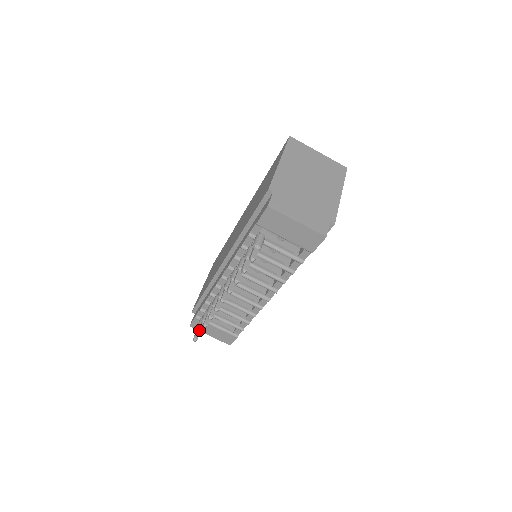
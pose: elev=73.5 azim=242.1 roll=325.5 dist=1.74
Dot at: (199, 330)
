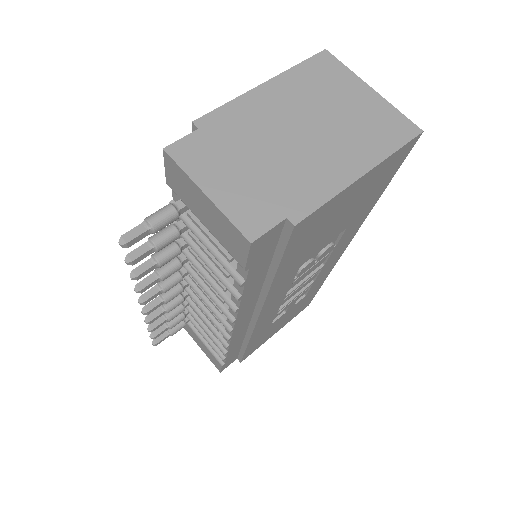
Dot at: (152, 332)
